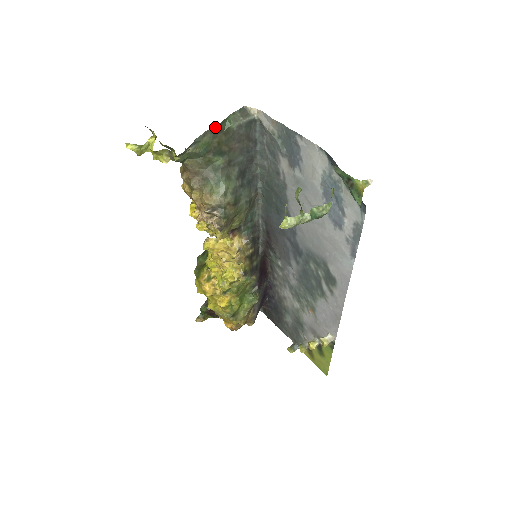
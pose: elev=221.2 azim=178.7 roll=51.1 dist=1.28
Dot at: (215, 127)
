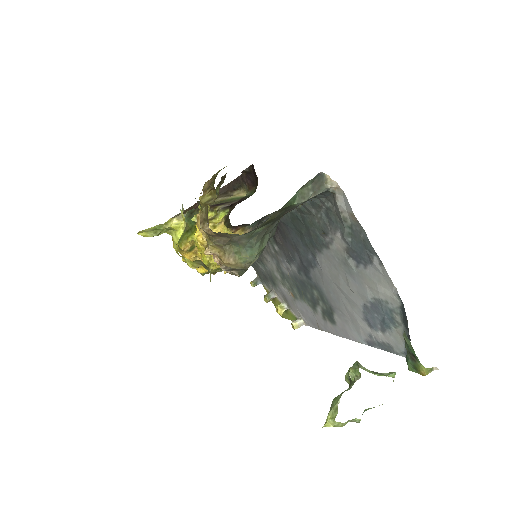
Dot at: occluded
